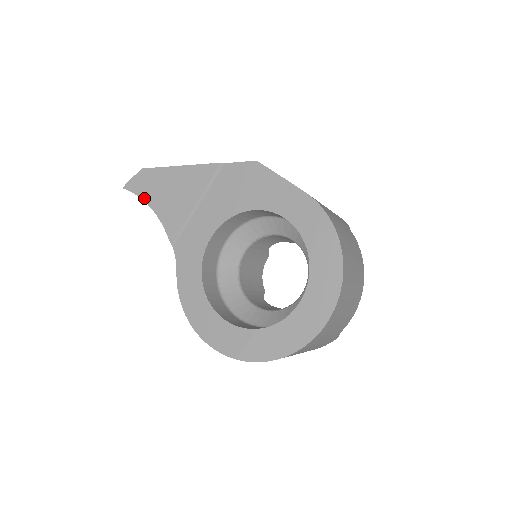
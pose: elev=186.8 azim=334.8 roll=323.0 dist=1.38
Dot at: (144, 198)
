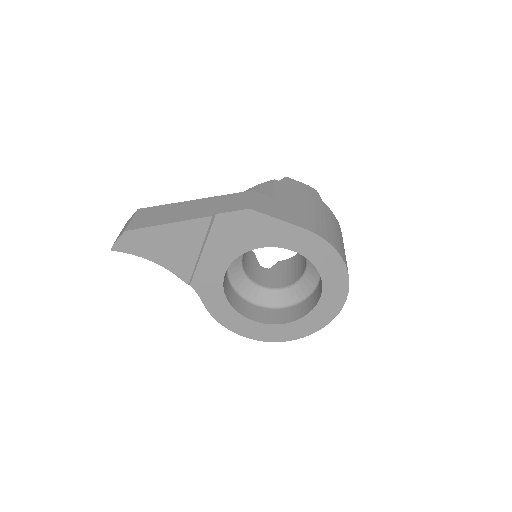
Dot at: (140, 255)
